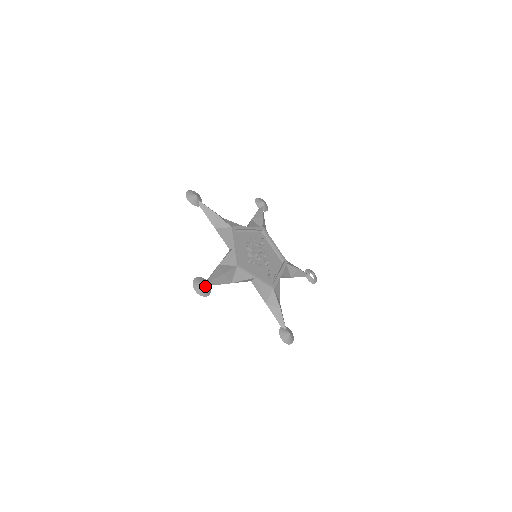
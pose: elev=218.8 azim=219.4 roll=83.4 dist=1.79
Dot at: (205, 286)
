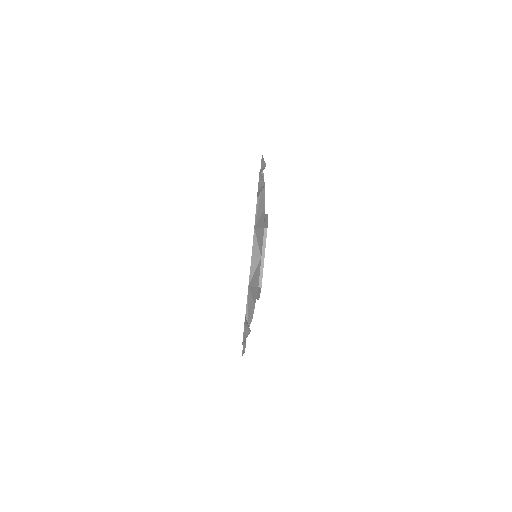
Dot at: (264, 185)
